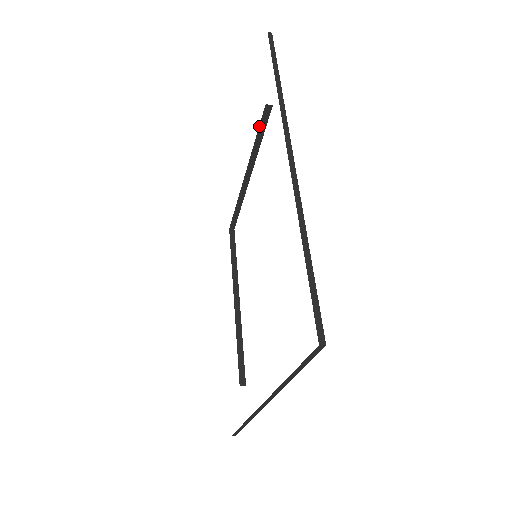
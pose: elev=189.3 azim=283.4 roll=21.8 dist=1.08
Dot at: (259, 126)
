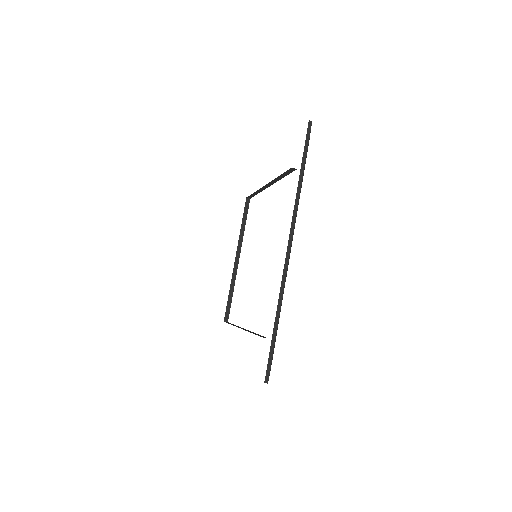
Dot at: (284, 172)
